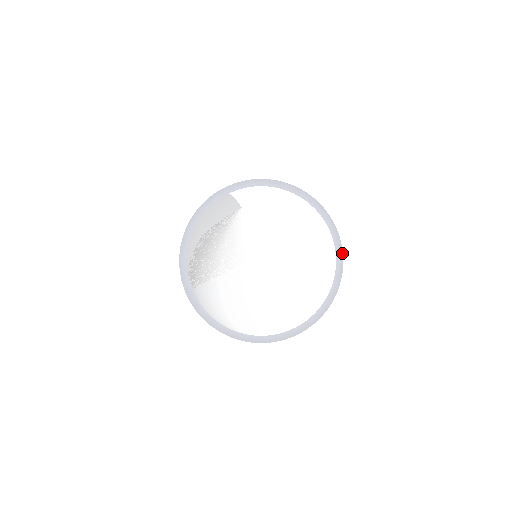
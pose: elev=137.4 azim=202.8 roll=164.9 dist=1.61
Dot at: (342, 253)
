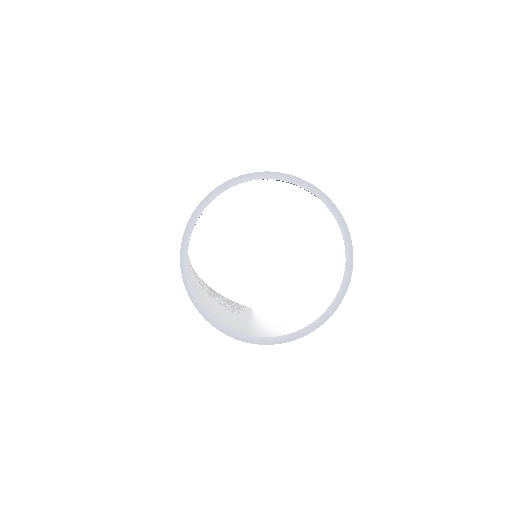
Dot at: occluded
